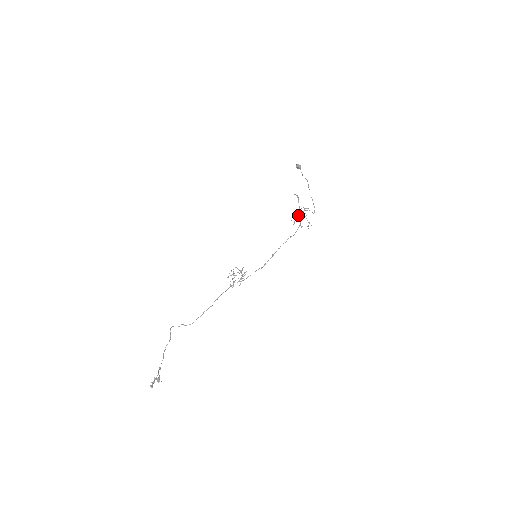
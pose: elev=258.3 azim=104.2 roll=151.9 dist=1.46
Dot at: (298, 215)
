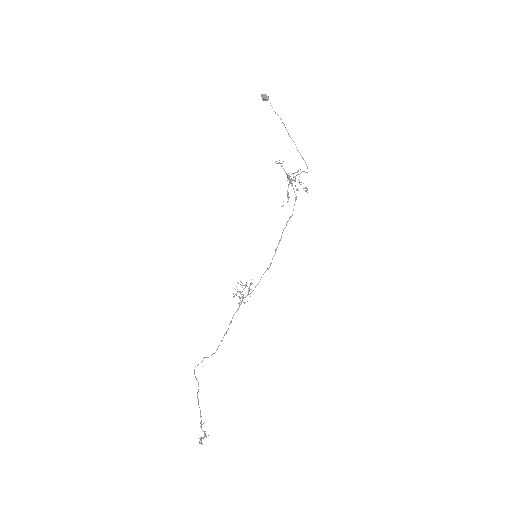
Dot at: occluded
